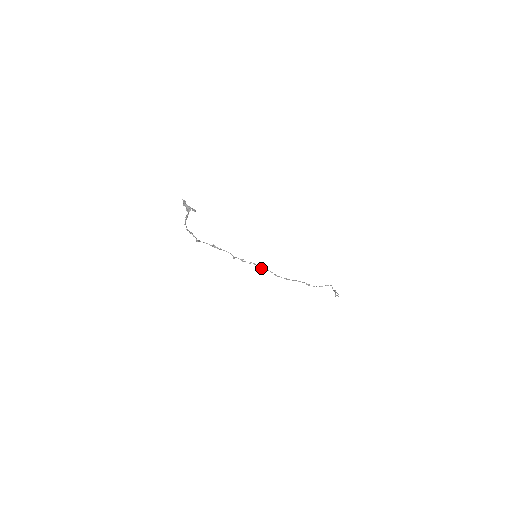
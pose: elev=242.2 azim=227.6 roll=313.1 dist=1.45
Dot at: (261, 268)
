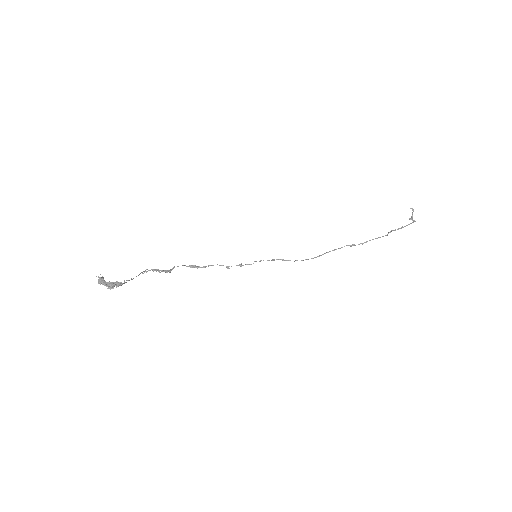
Dot at: occluded
